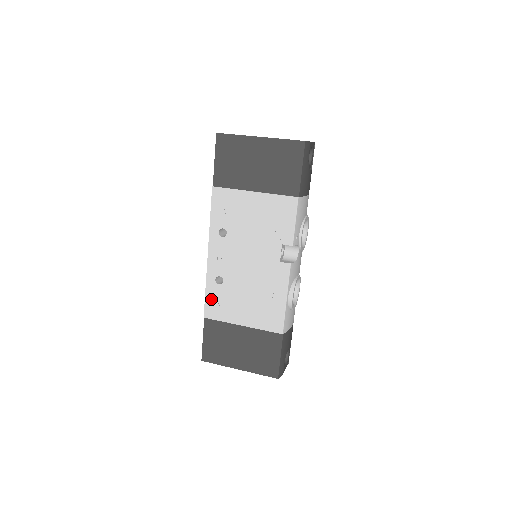
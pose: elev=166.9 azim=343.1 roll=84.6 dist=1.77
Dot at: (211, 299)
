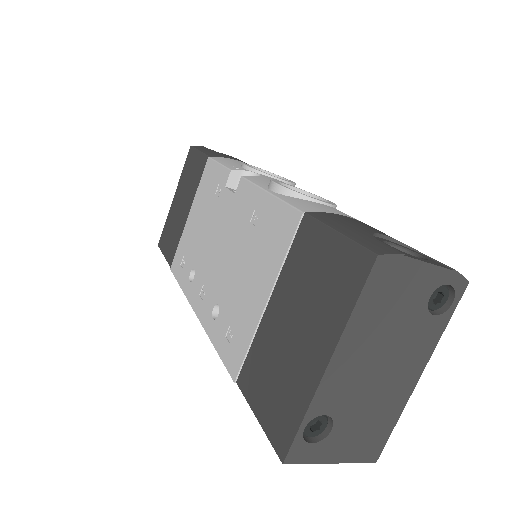
Dot at: (224, 345)
